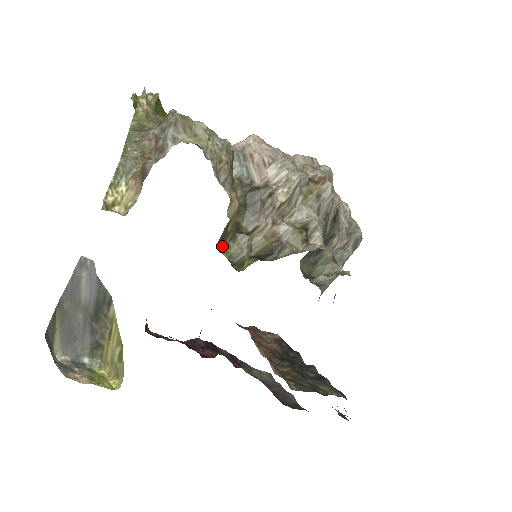
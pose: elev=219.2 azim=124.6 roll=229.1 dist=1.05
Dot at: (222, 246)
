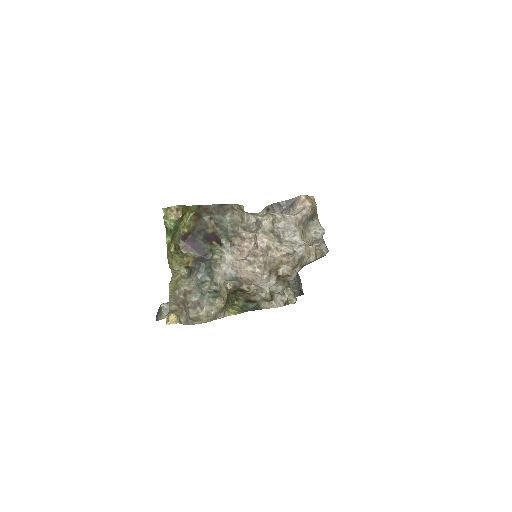
Dot at: occluded
